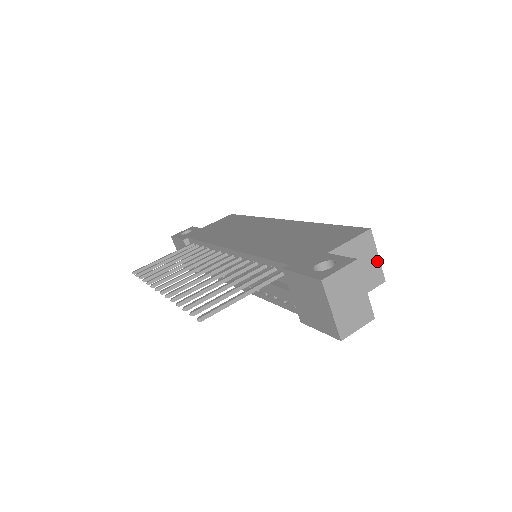
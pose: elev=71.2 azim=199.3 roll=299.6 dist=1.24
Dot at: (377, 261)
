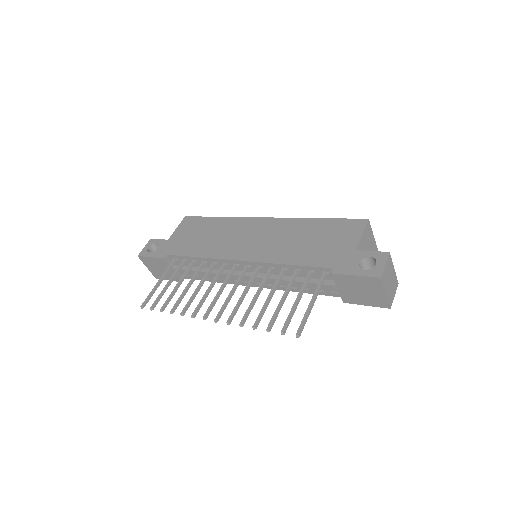
Dot at: (373, 239)
